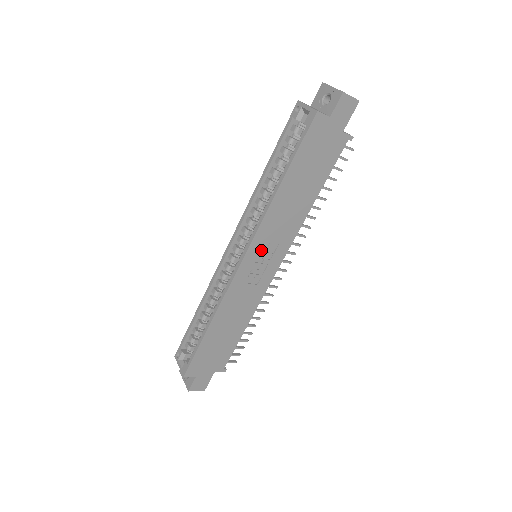
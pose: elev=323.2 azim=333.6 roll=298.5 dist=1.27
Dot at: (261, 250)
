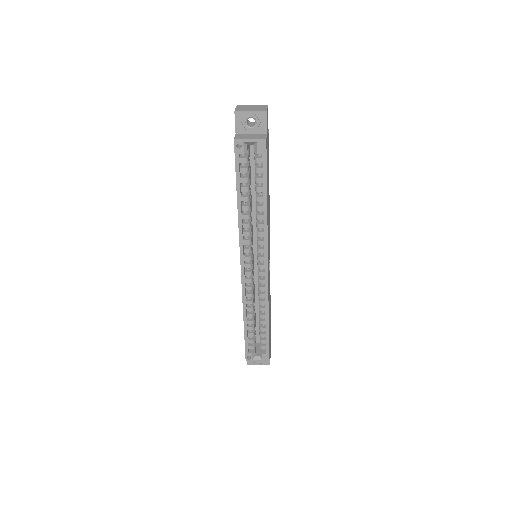
Dot at: occluded
